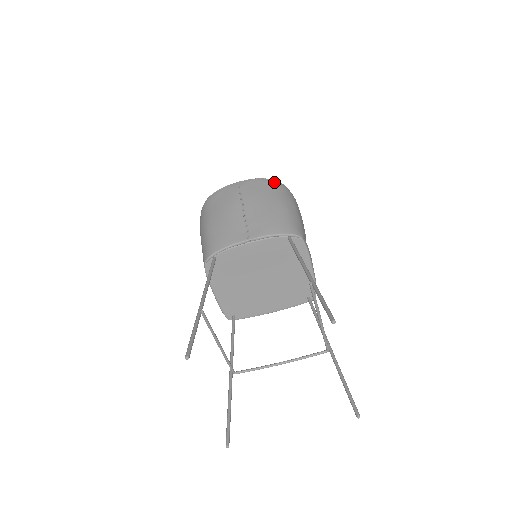
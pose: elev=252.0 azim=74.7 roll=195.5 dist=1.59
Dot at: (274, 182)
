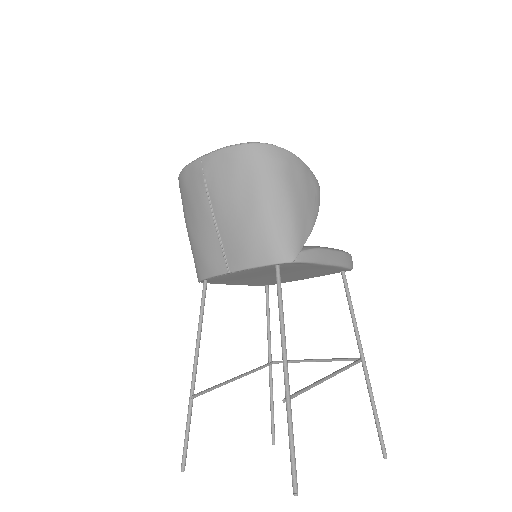
Dot at: (246, 151)
